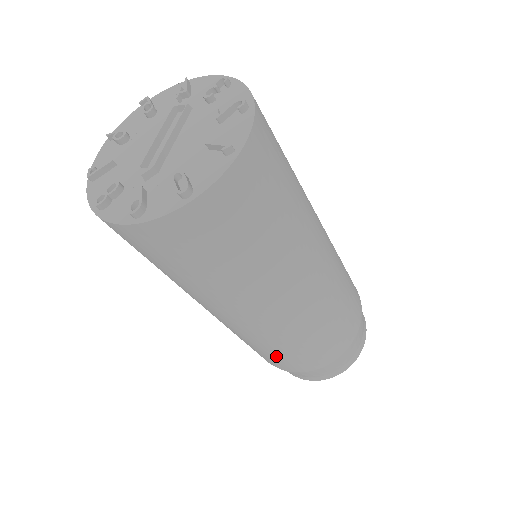
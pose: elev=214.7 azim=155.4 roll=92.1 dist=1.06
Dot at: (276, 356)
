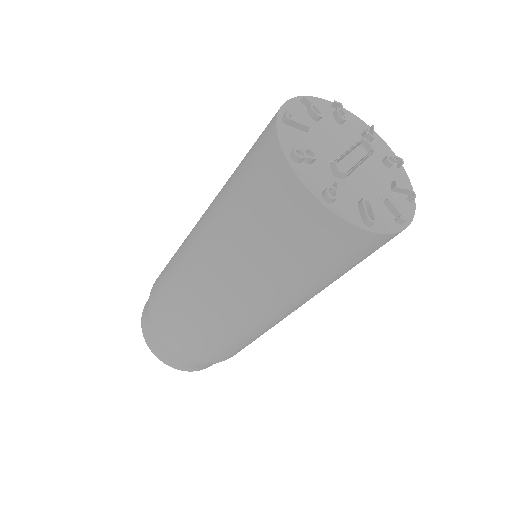
Dot at: (188, 332)
